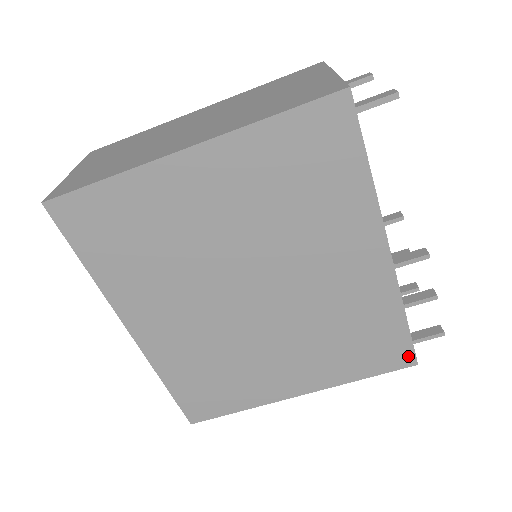
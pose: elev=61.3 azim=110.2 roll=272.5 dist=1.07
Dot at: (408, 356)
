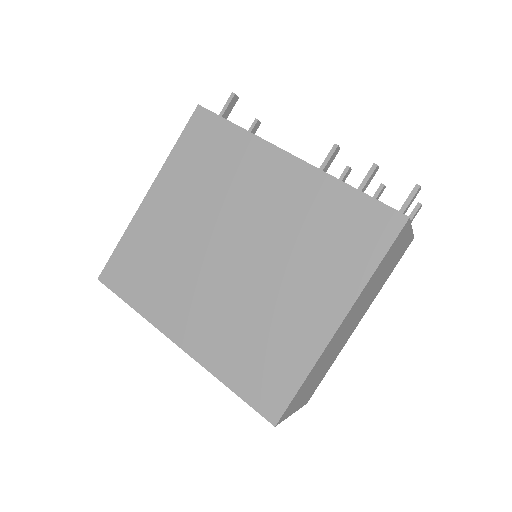
Dot at: (392, 216)
